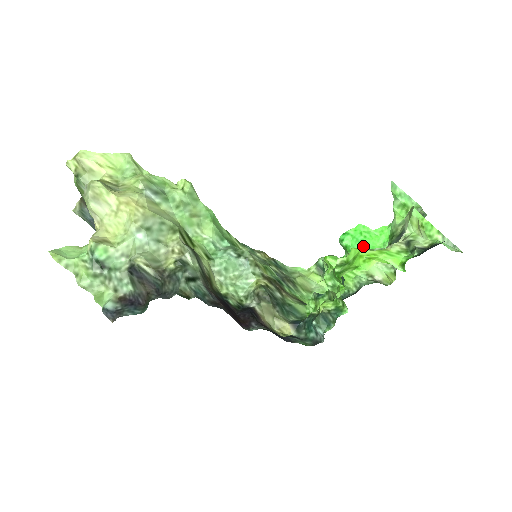
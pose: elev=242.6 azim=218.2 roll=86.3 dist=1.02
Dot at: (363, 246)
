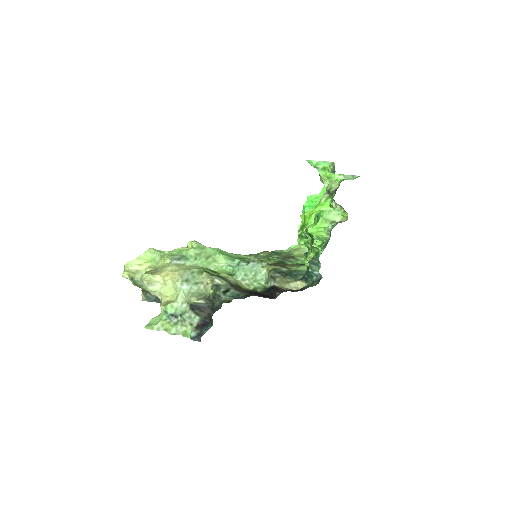
Dot at: occluded
